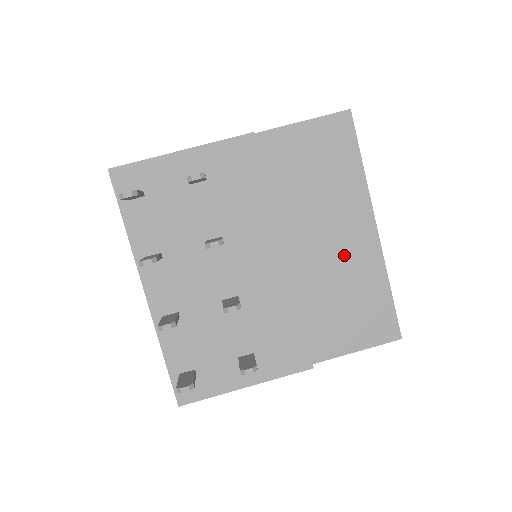
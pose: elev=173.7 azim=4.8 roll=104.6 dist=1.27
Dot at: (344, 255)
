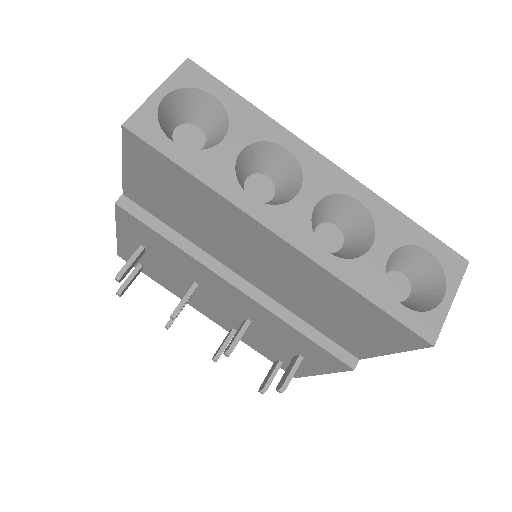
Dot at: (284, 272)
